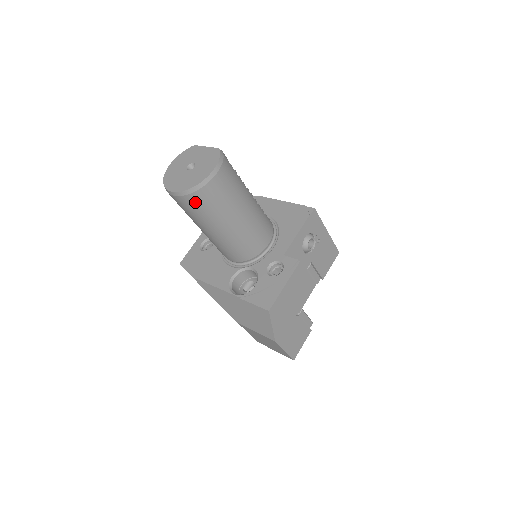
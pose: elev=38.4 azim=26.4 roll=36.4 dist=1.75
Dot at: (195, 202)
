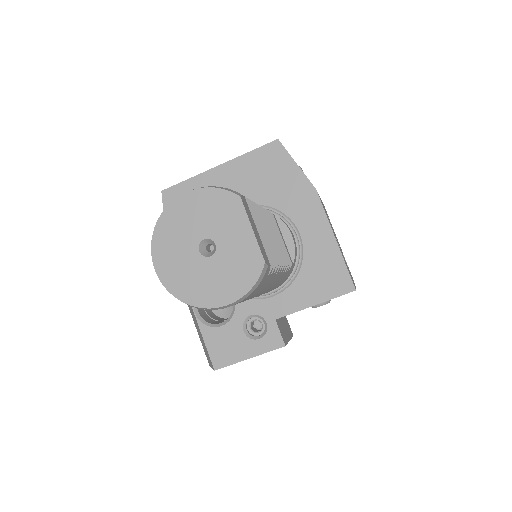
Dot at: occluded
